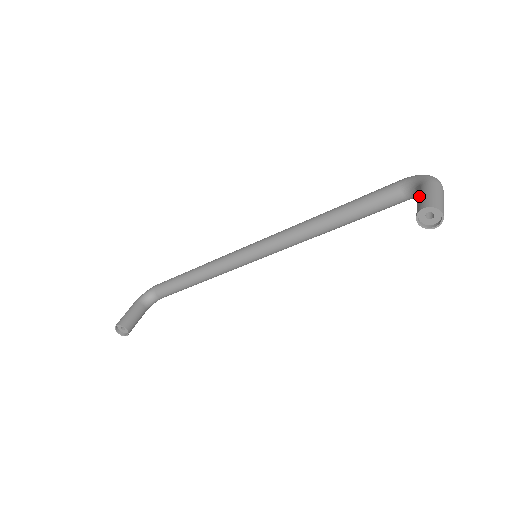
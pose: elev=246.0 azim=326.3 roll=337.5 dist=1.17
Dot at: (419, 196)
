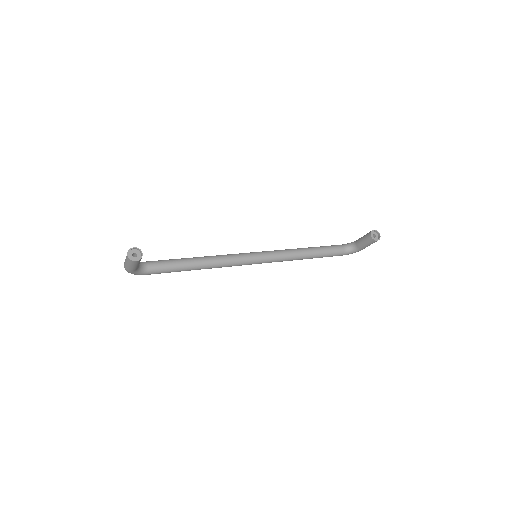
Dot at: (363, 236)
